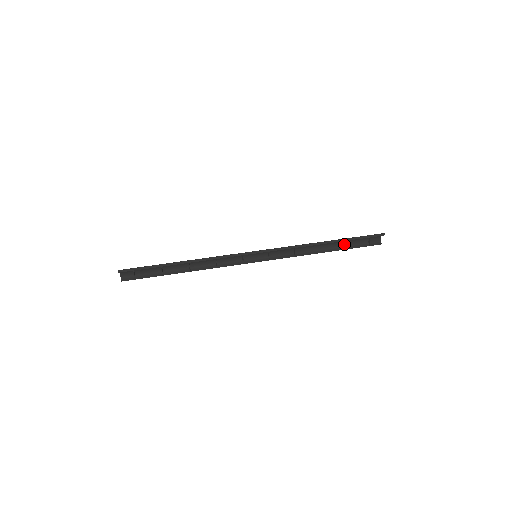
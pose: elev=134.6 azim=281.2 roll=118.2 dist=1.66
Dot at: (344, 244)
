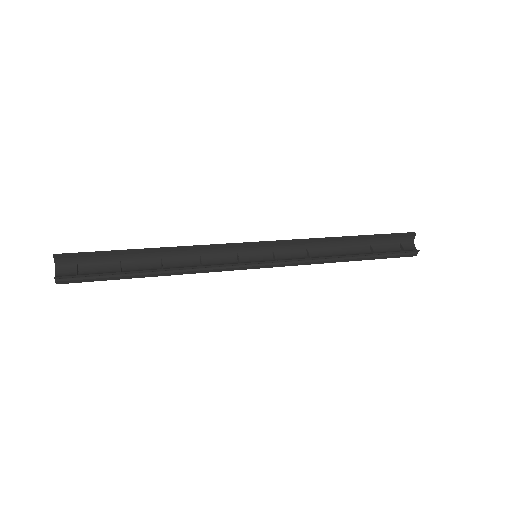
Dot at: (370, 249)
